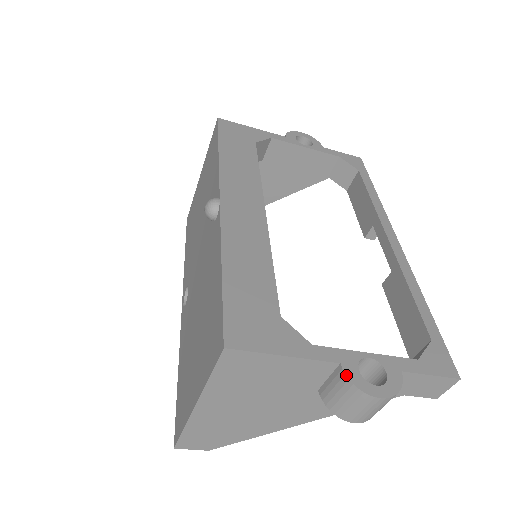
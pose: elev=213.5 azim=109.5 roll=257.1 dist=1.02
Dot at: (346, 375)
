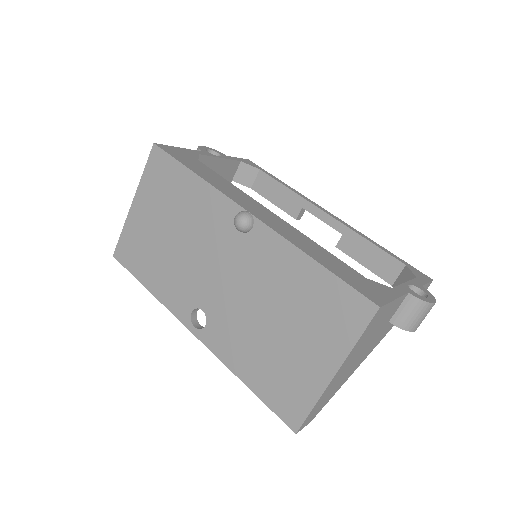
Dot at: (417, 298)
